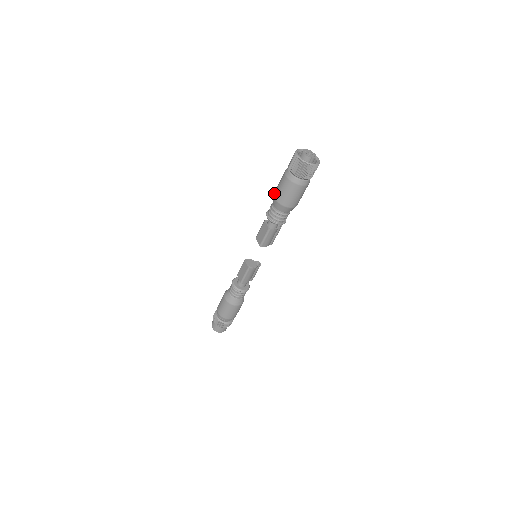
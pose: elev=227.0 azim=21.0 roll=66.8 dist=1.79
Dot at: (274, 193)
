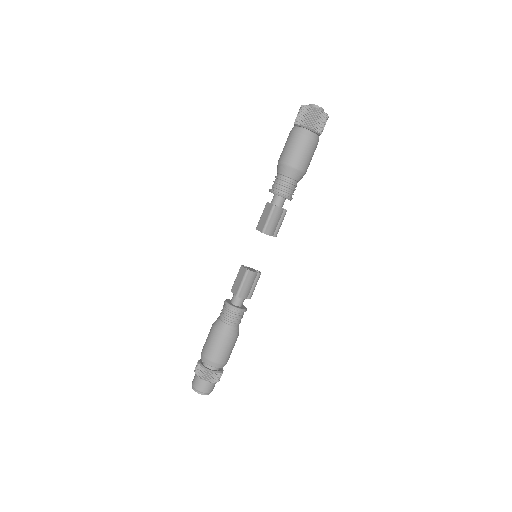
Dot at: occluded
